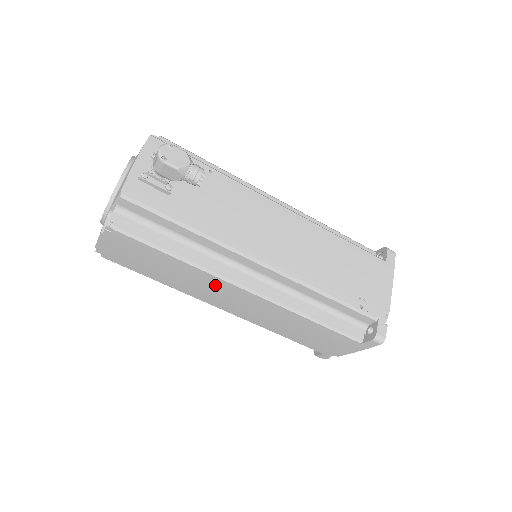
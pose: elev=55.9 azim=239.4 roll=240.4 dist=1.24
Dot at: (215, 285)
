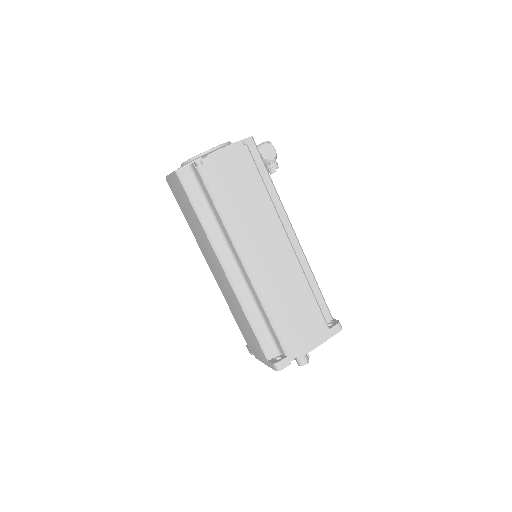
Dot at: (270, 227)
